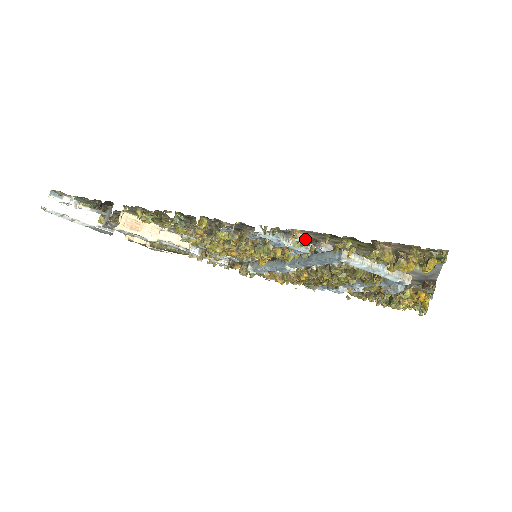
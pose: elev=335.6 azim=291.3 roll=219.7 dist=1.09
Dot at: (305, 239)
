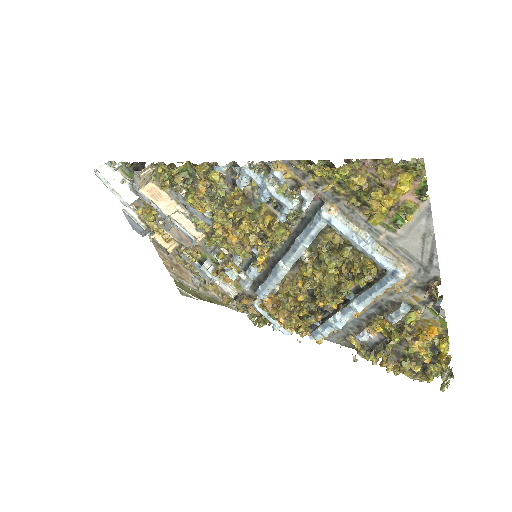
Dot at: (285, 174)
